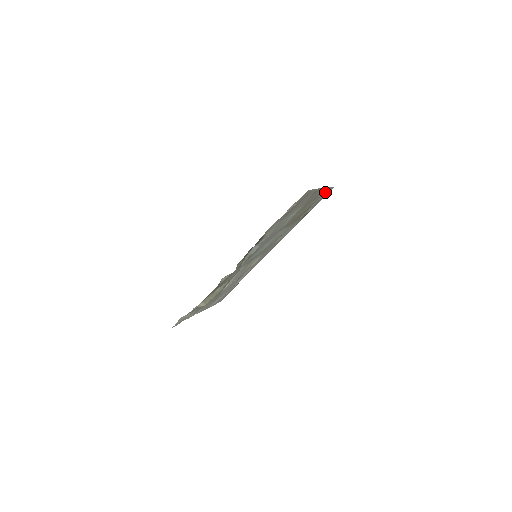
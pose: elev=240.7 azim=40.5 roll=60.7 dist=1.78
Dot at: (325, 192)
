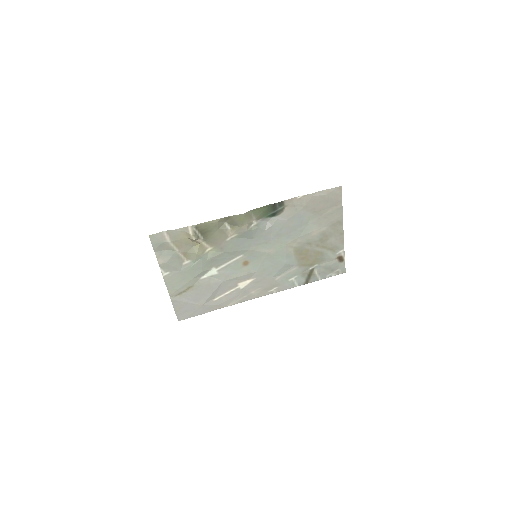
Dot at: (338, 261)
